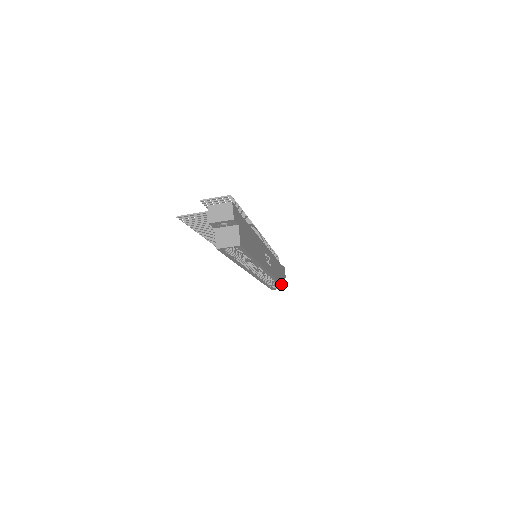
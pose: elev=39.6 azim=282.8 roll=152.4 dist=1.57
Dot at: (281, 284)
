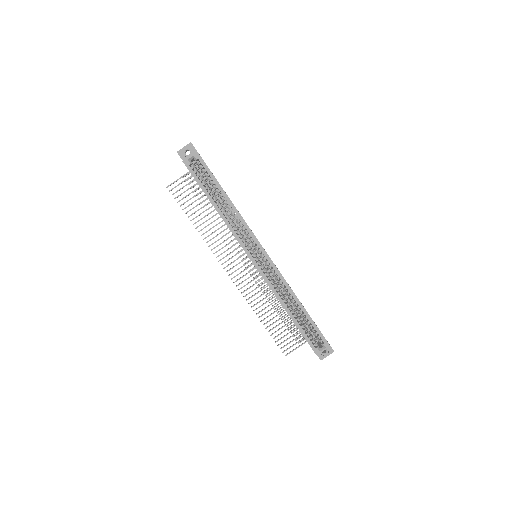
Dot at: (311, 320)
